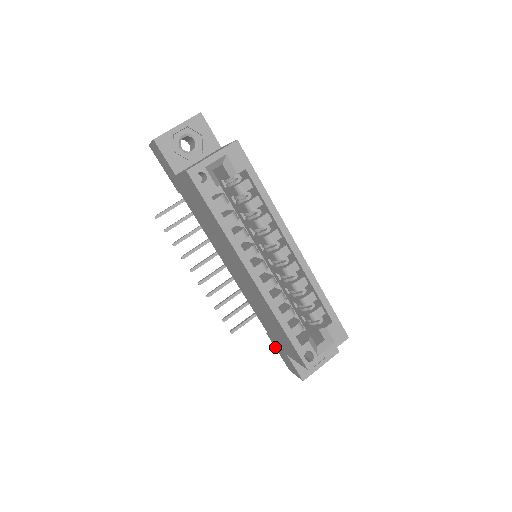
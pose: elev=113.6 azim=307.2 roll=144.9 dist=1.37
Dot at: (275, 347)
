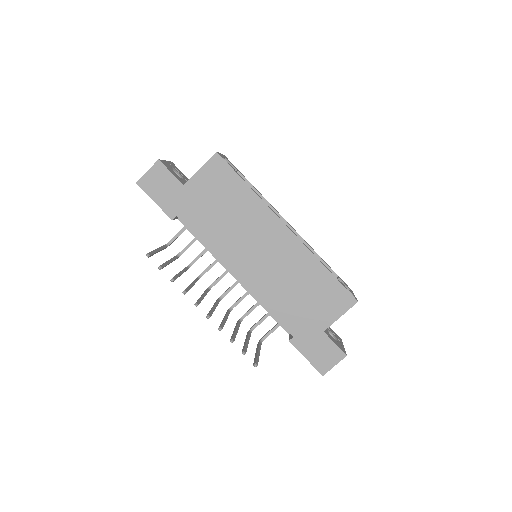
Dot at: (302, 353)
